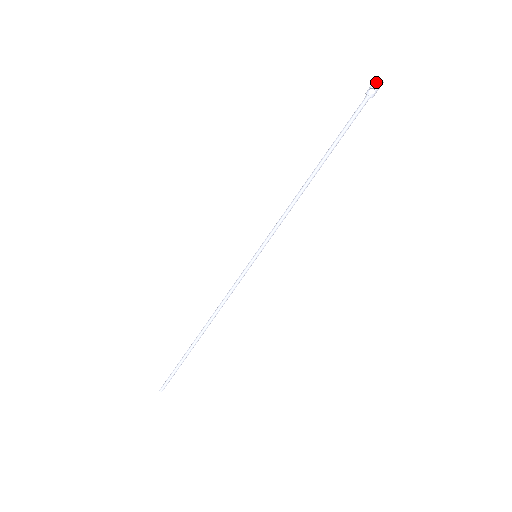
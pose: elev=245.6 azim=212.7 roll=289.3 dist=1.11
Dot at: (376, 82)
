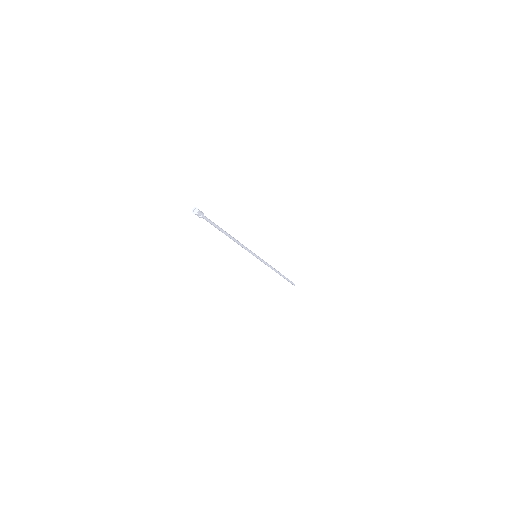
Dot at: occluded
